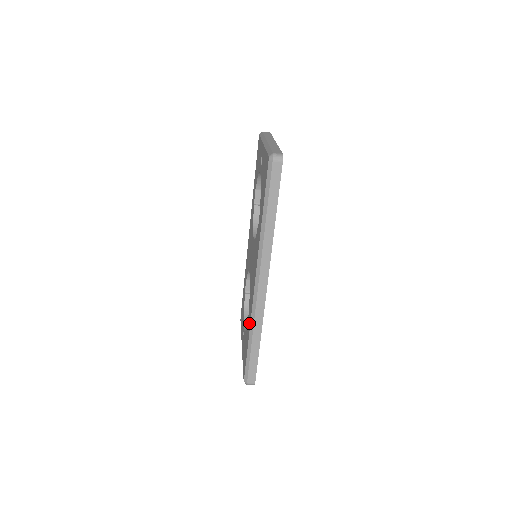
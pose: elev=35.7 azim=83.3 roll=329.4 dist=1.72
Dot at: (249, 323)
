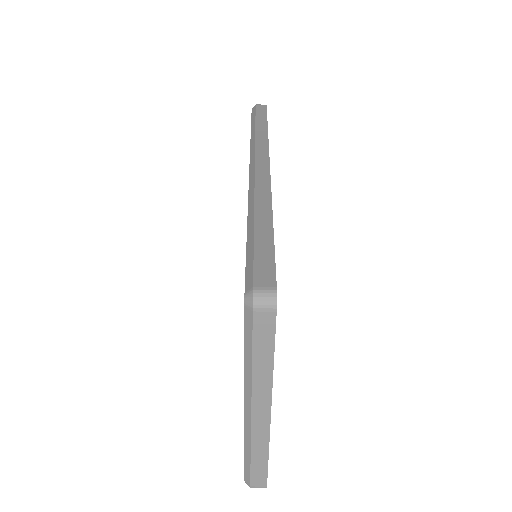
Dot at: occluded
